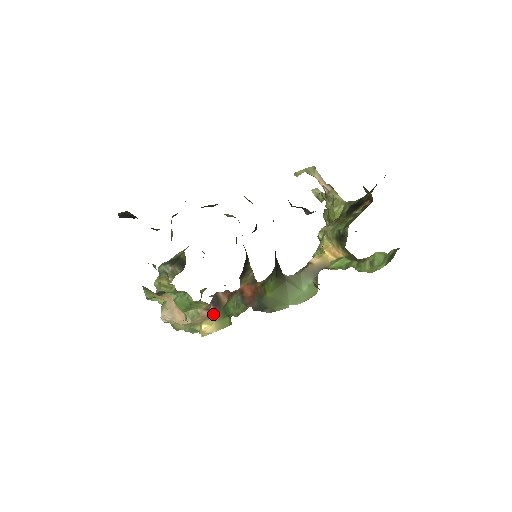
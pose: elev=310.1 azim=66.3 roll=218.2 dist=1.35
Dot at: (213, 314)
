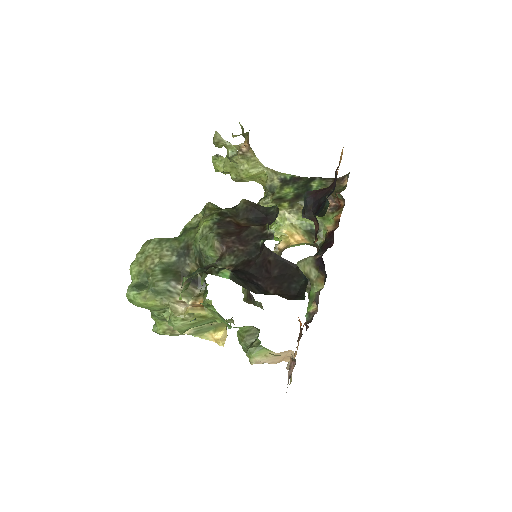
Dot at: occluded
